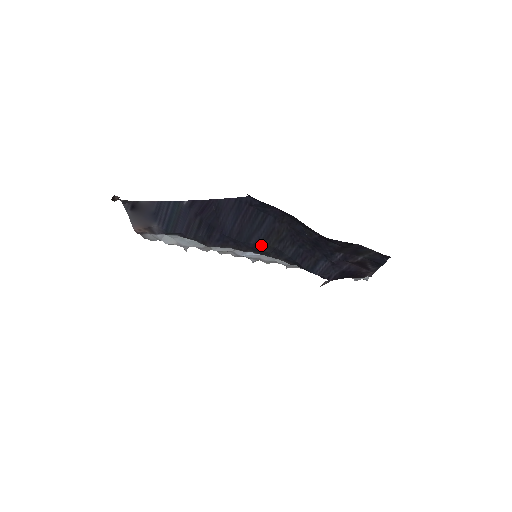
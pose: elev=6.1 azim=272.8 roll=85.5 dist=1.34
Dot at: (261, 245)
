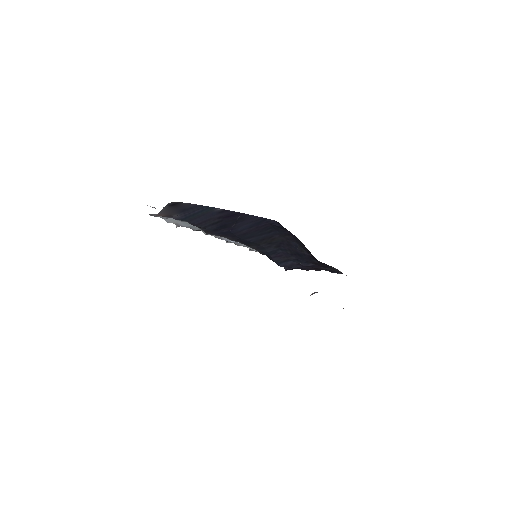
Dot at: (252, 242)
